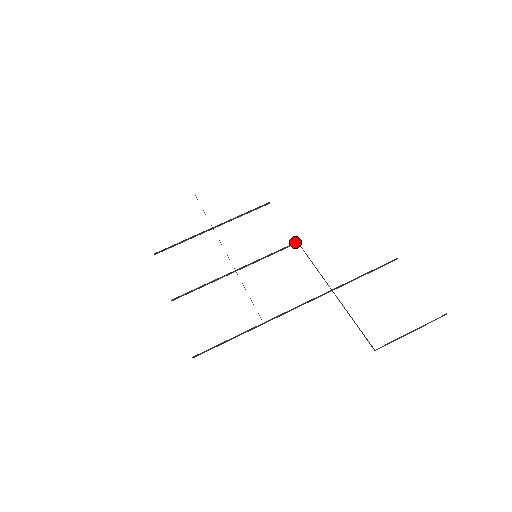
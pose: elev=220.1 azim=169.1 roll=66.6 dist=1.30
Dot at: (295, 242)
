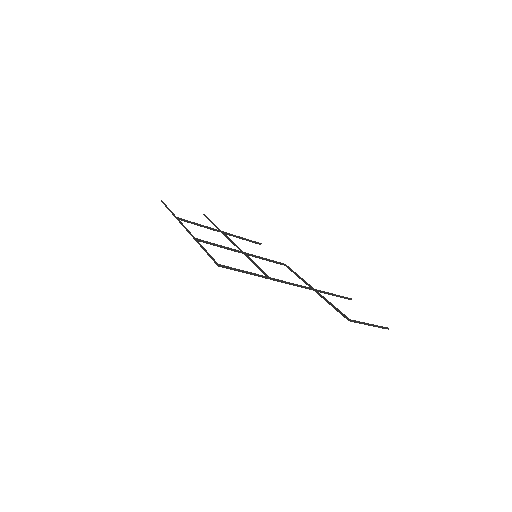
Dot at: occluded
